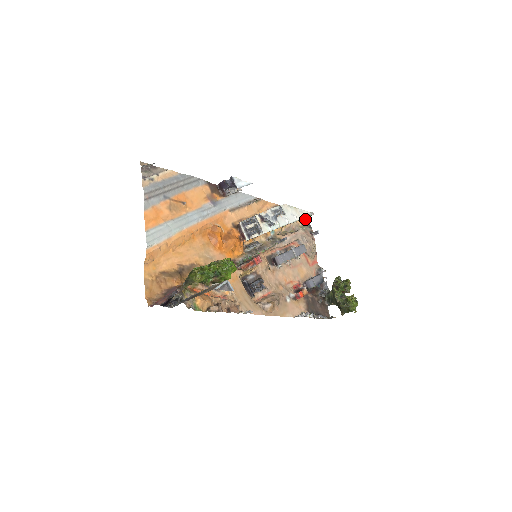
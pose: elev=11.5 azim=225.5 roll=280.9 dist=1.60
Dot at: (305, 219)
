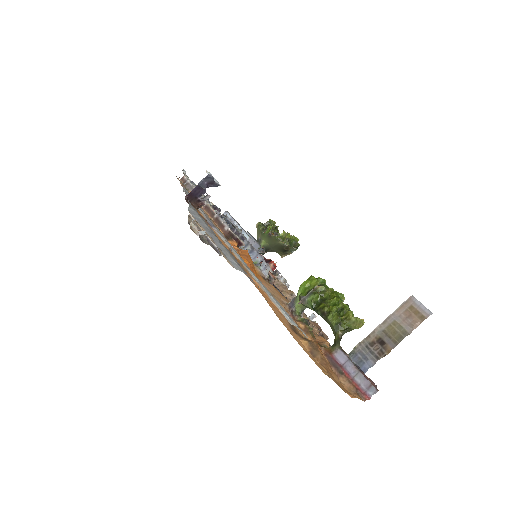
Dot at: occluded
